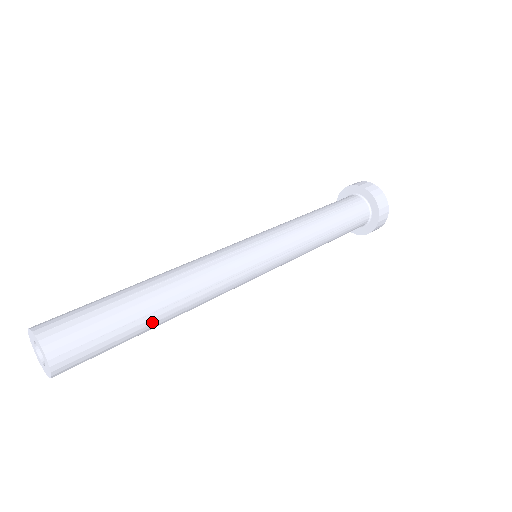
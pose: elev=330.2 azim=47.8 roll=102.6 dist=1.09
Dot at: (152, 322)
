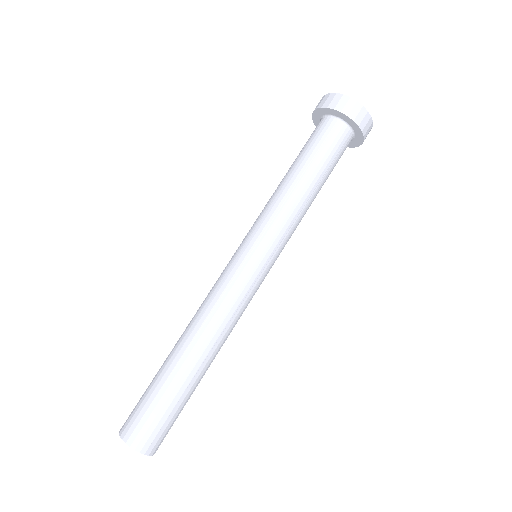
Dot at: (199, 378)
